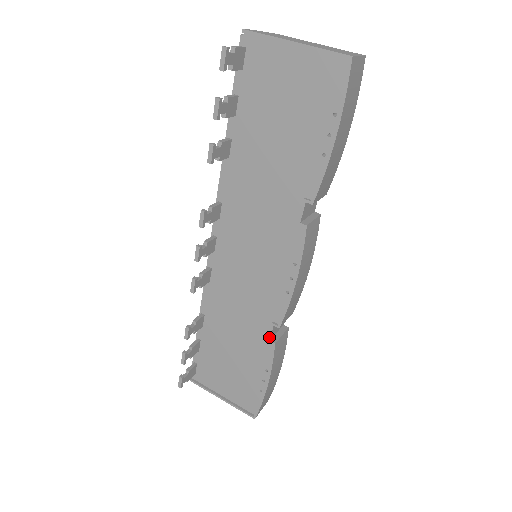
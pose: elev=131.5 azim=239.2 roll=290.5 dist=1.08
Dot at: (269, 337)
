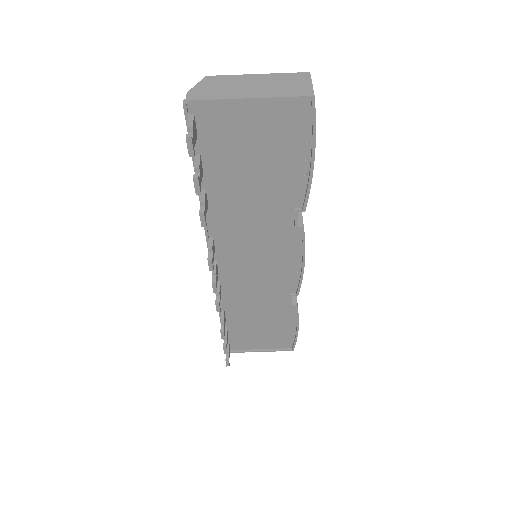
Dot at: (291, 304)
